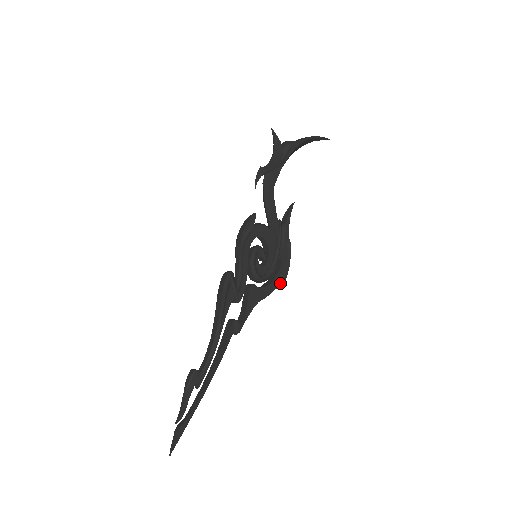
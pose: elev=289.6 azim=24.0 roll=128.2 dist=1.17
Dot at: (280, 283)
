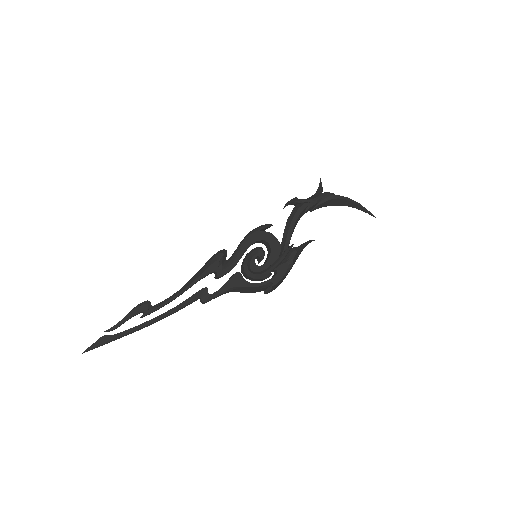
Dot at: (266, 290)
